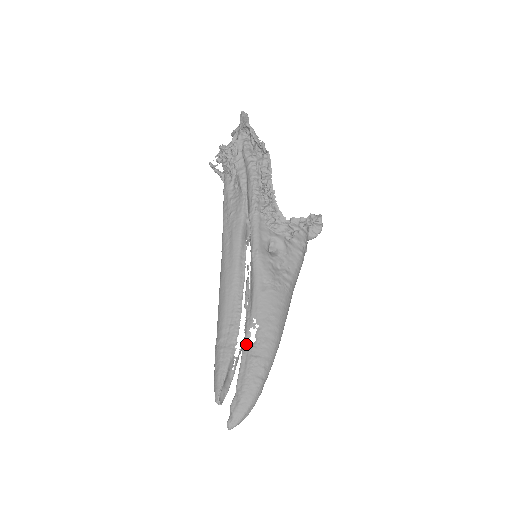
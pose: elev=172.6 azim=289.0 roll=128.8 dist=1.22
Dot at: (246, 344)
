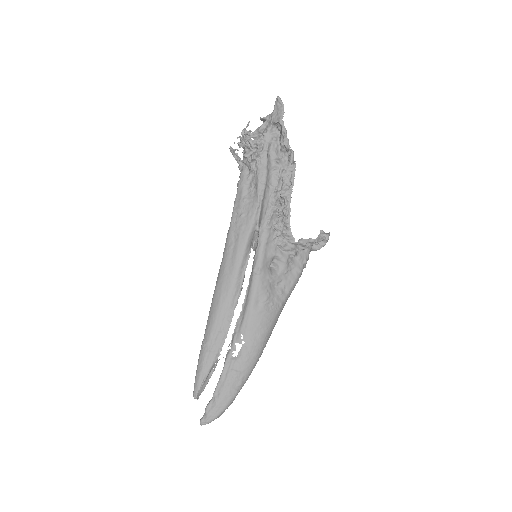
Dot at: (230, 356)
